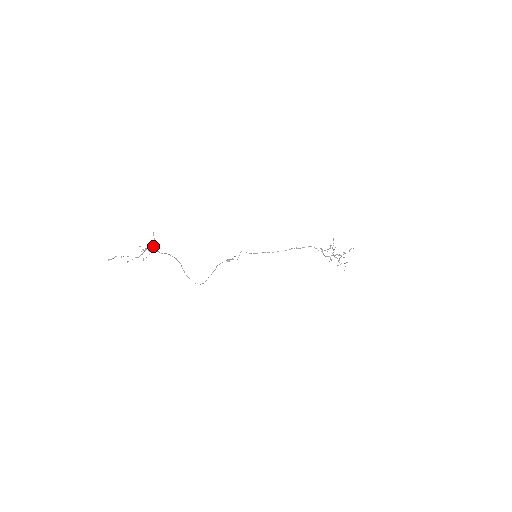
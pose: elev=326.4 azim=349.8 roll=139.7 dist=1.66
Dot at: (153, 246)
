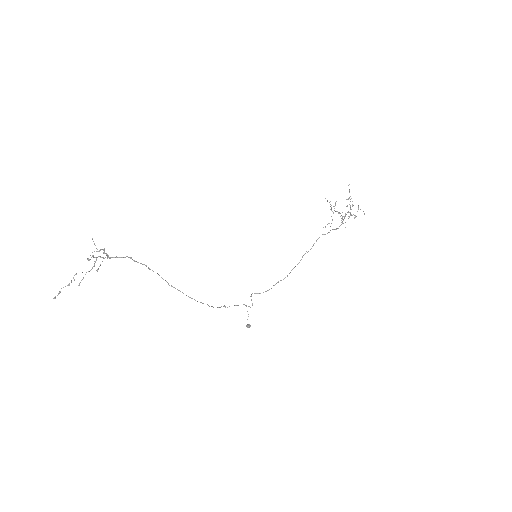
Dot at: occluded
